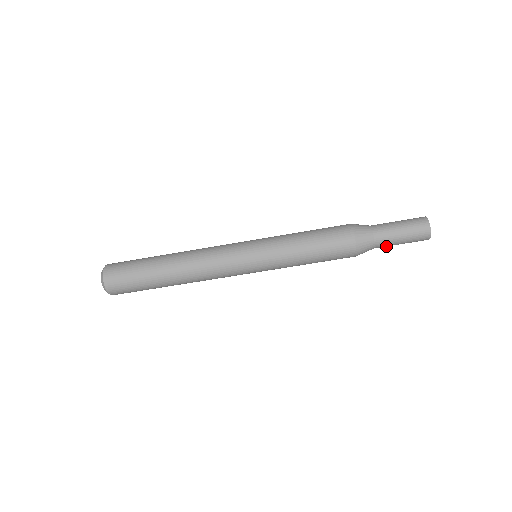
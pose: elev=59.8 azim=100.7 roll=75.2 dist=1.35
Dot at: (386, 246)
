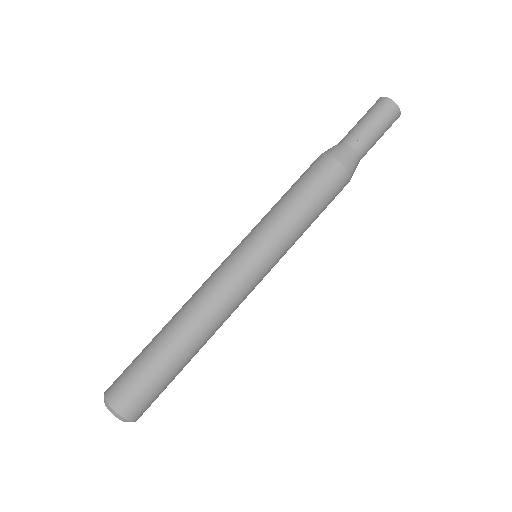
Dot at: (368, 145)
